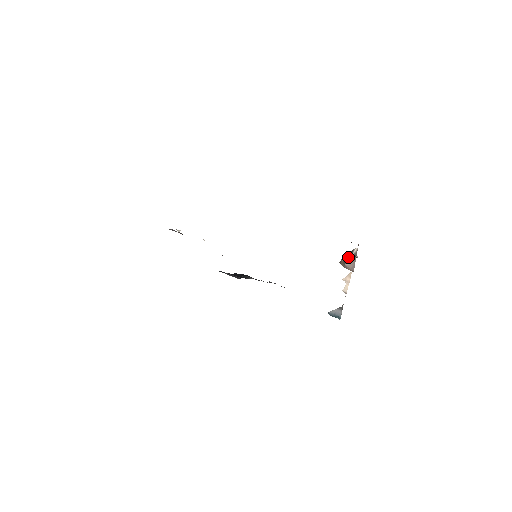
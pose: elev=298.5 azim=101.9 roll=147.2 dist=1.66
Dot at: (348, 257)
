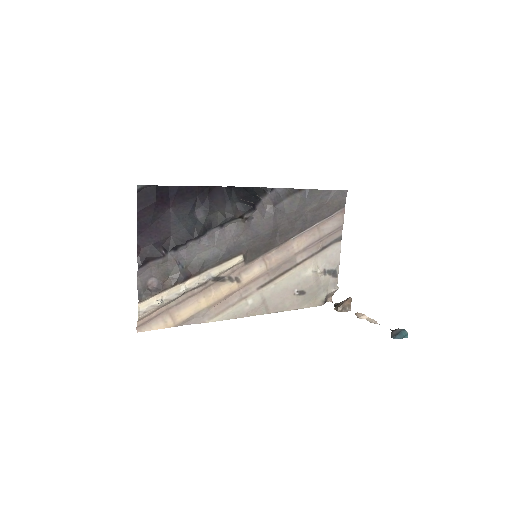
Dot at: (337, 305)
